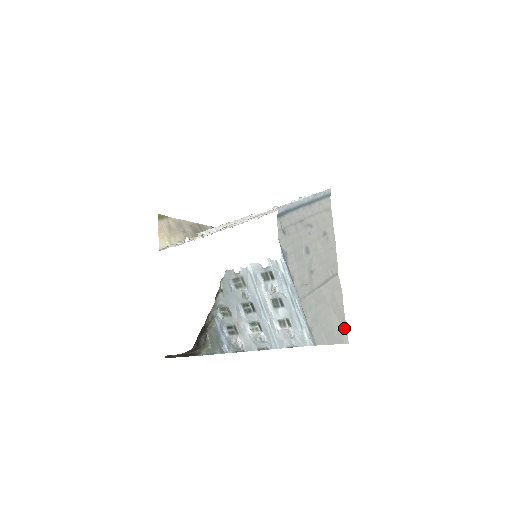
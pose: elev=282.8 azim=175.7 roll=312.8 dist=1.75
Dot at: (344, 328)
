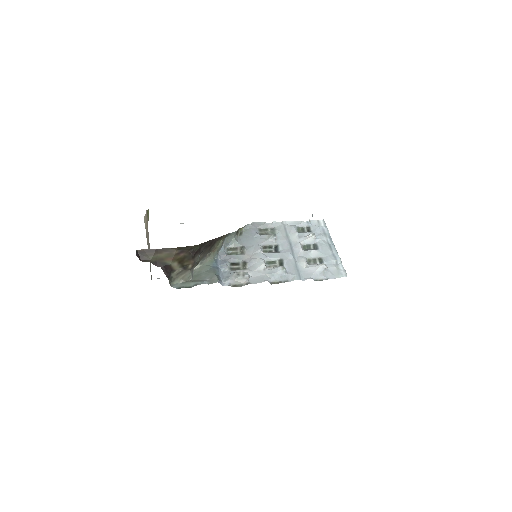
Dot at: occluded
